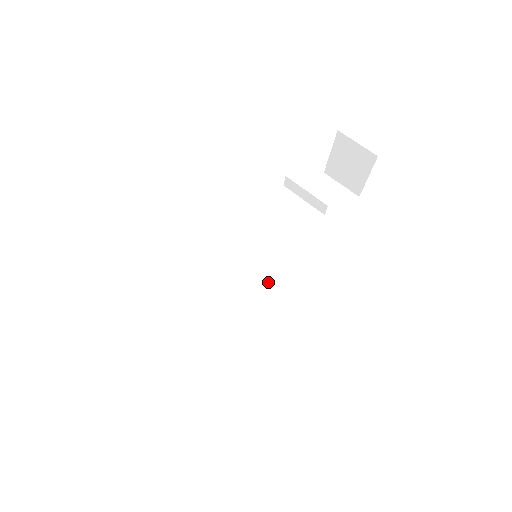
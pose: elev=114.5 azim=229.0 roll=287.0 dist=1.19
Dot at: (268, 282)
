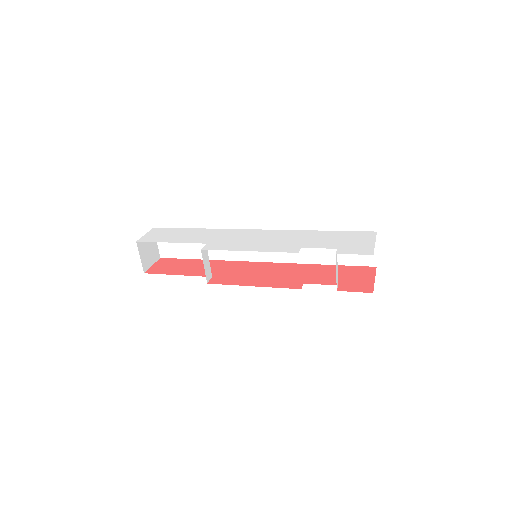
Dot at: (264, 258)
